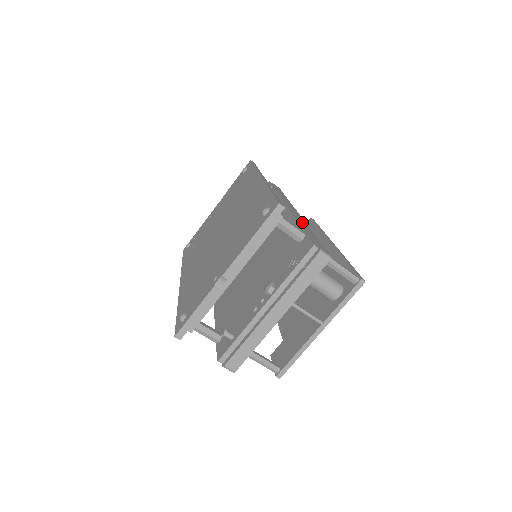
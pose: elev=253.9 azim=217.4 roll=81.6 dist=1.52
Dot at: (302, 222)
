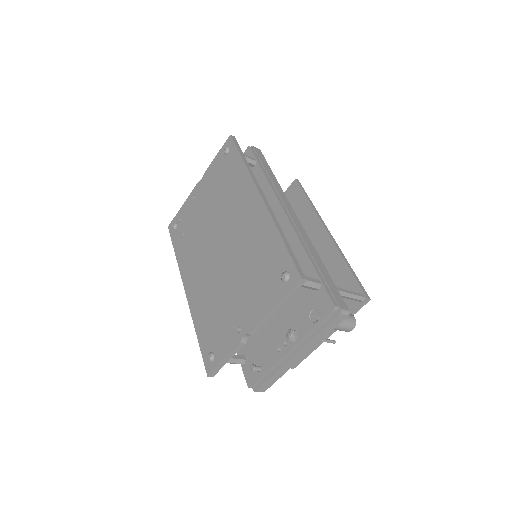
Dot at: (309, 247)
